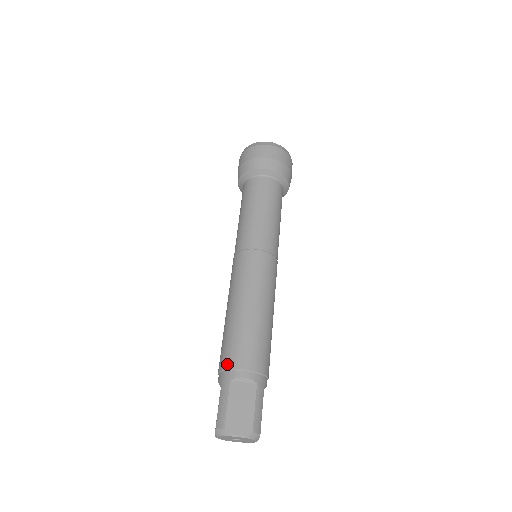
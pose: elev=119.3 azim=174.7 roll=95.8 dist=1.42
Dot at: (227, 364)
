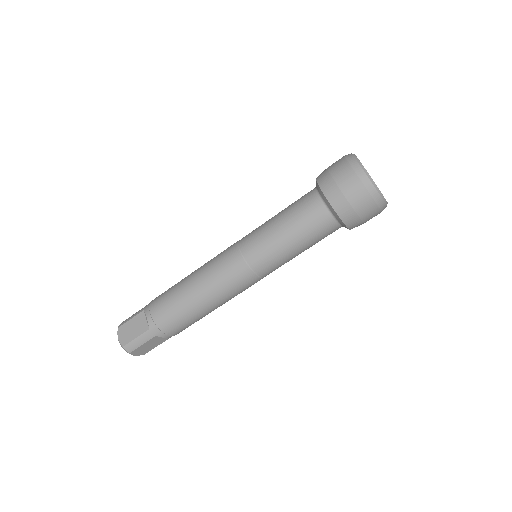
Dot at: (153, 300)
